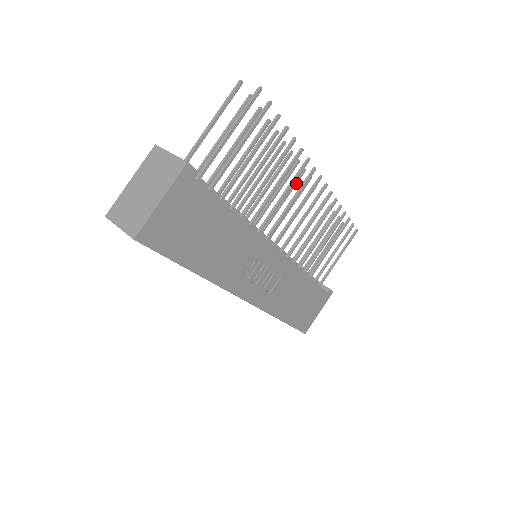
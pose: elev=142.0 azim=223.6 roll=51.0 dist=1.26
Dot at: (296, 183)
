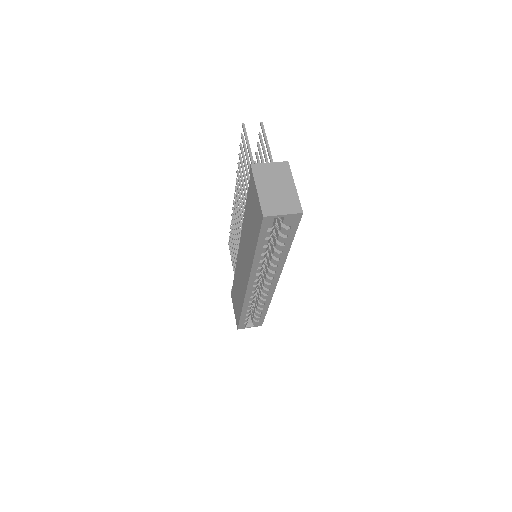
Dot at: (237, 204)
